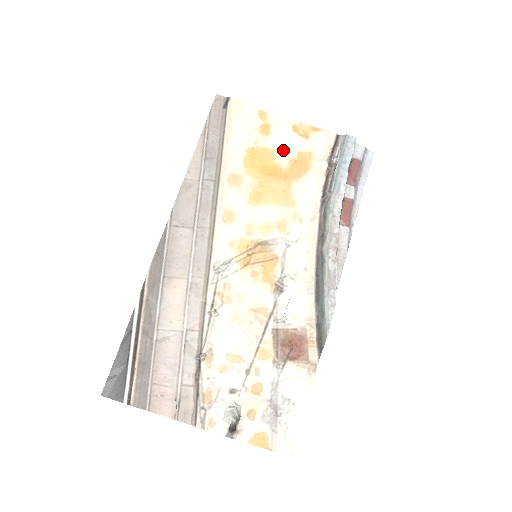
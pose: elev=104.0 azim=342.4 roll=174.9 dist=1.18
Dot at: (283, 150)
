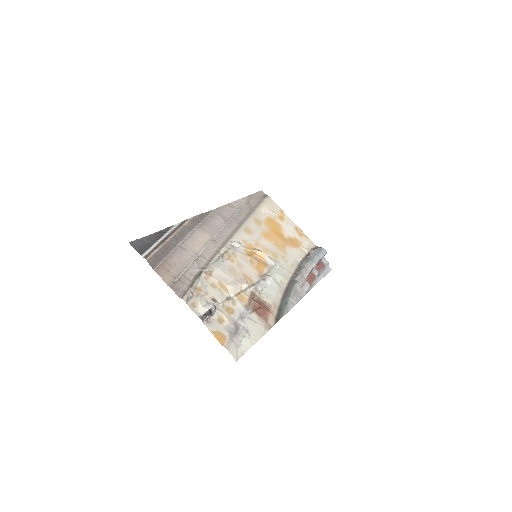
Dot at: (287, 231)
